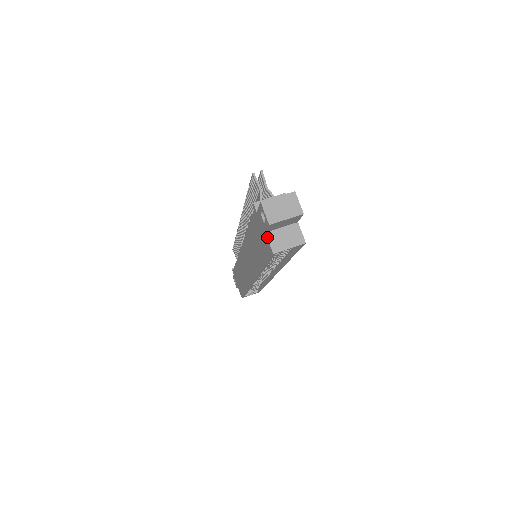
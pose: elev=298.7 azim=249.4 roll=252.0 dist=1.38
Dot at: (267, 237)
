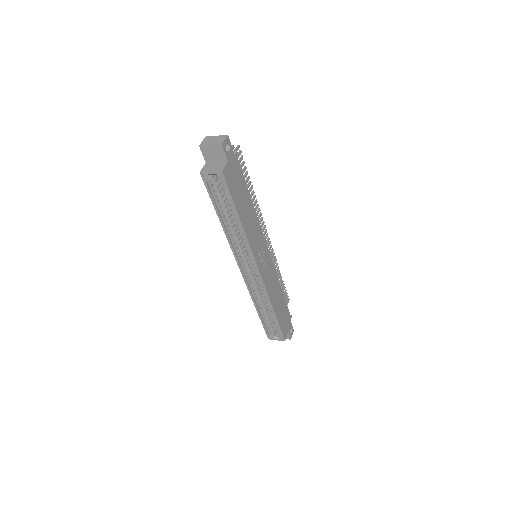
Dot at: (204, 165)
